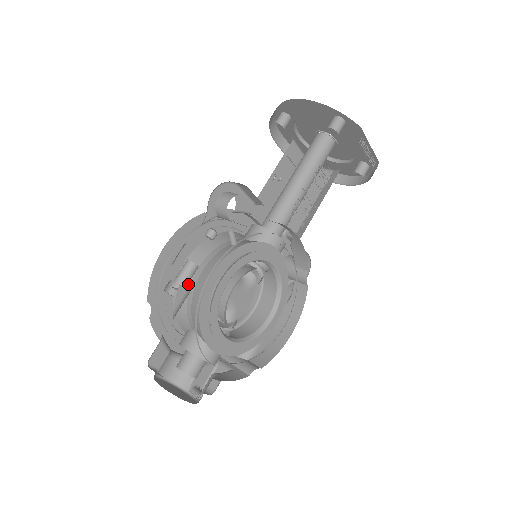
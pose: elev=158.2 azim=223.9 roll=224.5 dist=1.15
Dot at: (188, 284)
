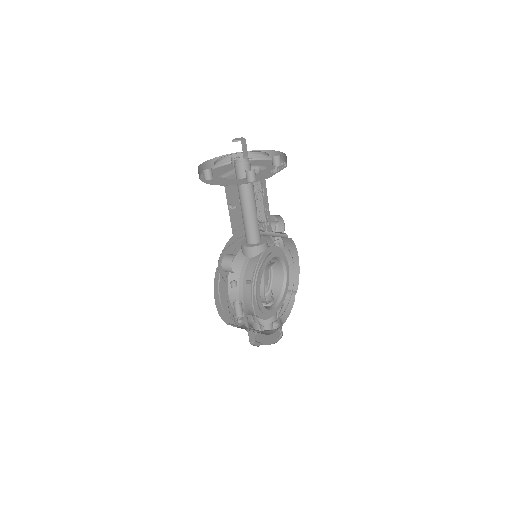
Dot at: occluded
